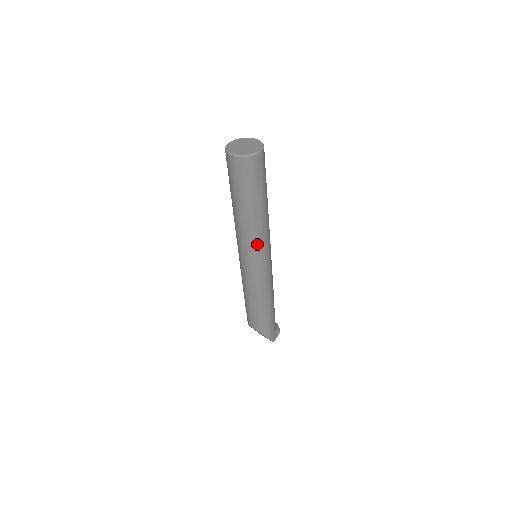
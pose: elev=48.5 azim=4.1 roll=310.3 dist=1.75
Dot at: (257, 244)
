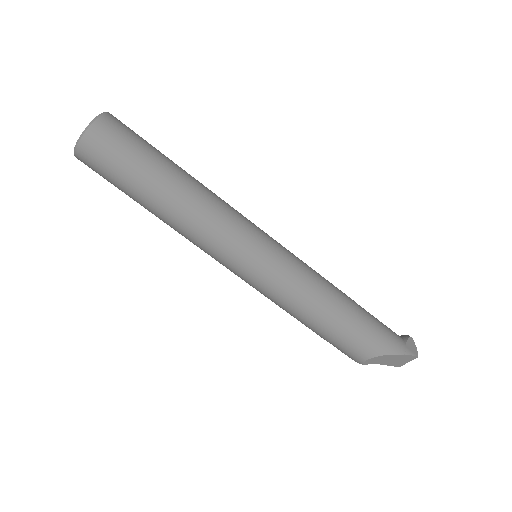
Dot at: (226, 226)
